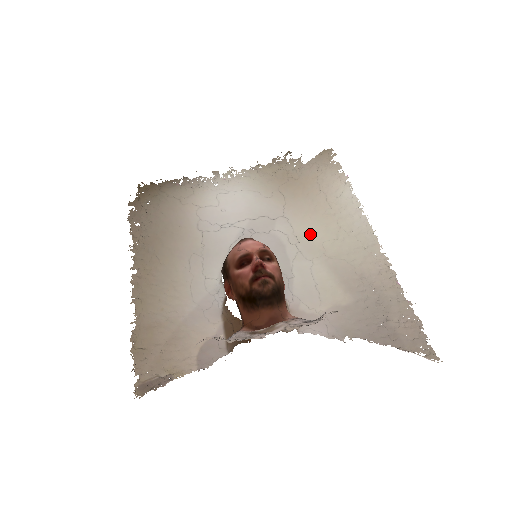
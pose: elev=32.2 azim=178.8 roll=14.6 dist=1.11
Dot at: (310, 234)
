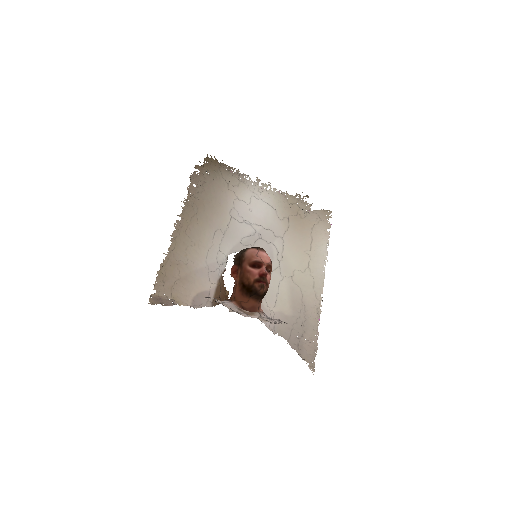
Dot at: (291, 260)
